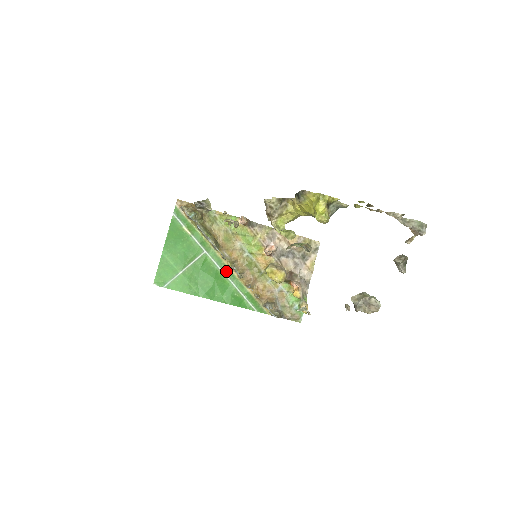
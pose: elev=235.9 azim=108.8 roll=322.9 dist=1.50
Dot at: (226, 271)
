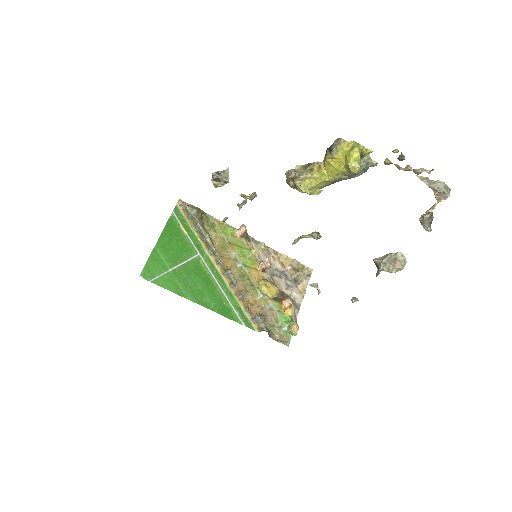
Dot at: (218, 278)
